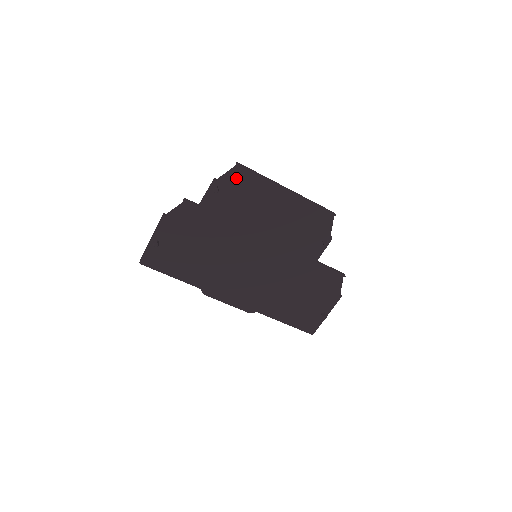
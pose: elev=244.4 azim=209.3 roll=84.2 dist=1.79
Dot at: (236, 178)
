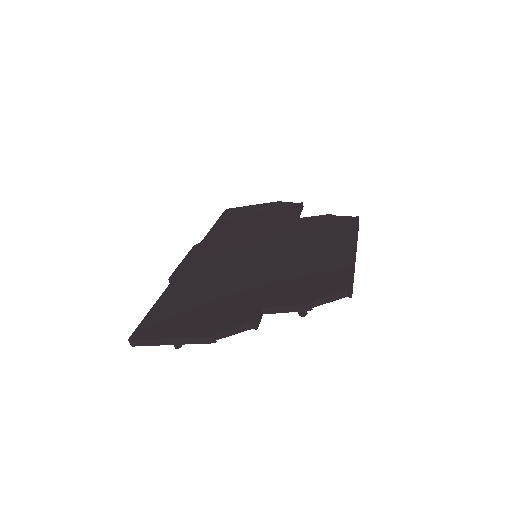
Dot at: occluded
